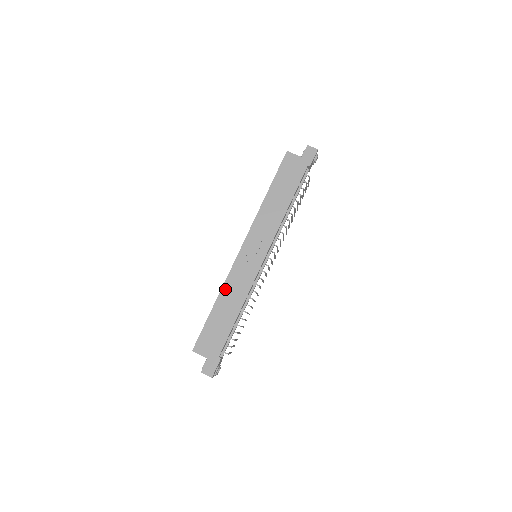
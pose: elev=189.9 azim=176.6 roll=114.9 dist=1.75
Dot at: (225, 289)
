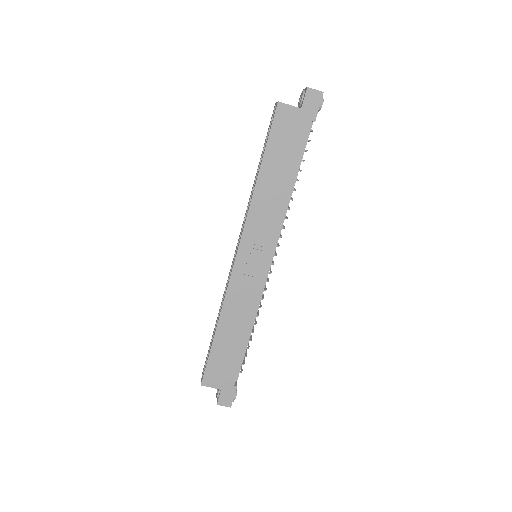
Dot at: (226, 310)
